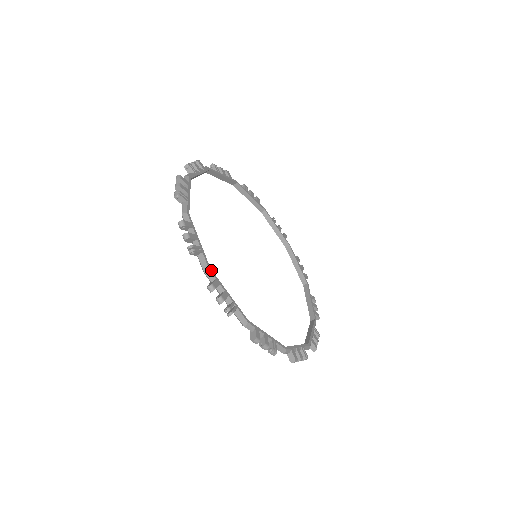
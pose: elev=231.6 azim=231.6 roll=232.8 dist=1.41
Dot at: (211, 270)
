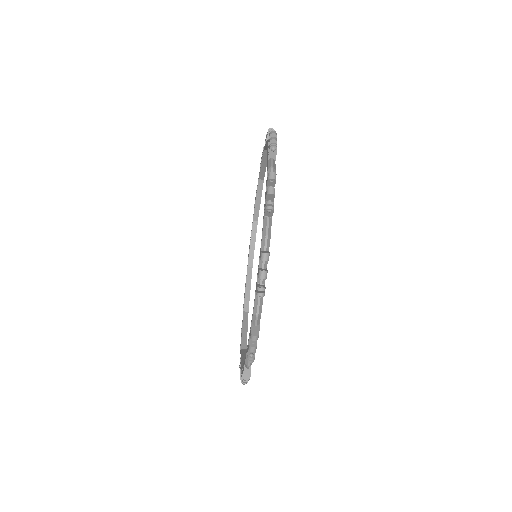
Dot at: occluded
